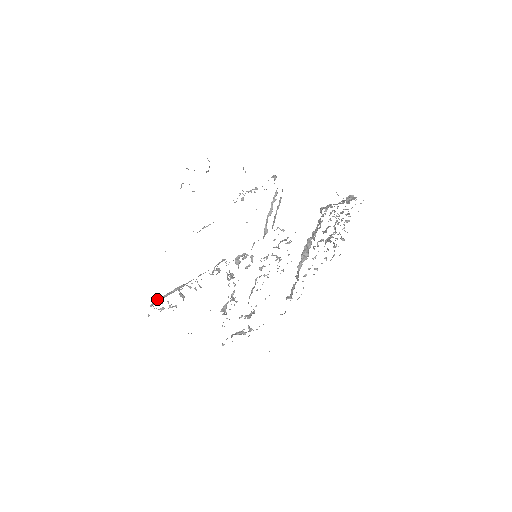
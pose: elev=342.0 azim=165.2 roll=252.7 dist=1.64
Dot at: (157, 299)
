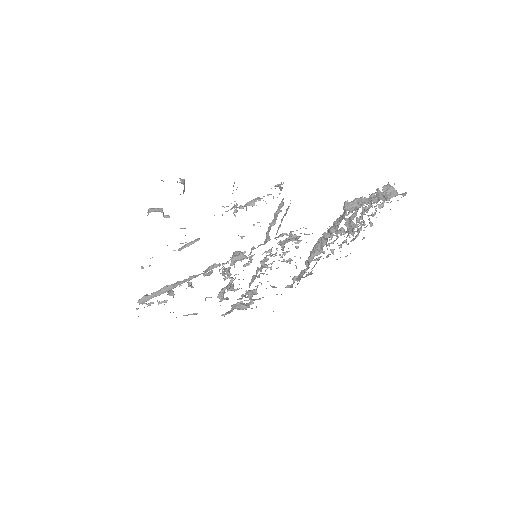
Dot at: (144, 297)
